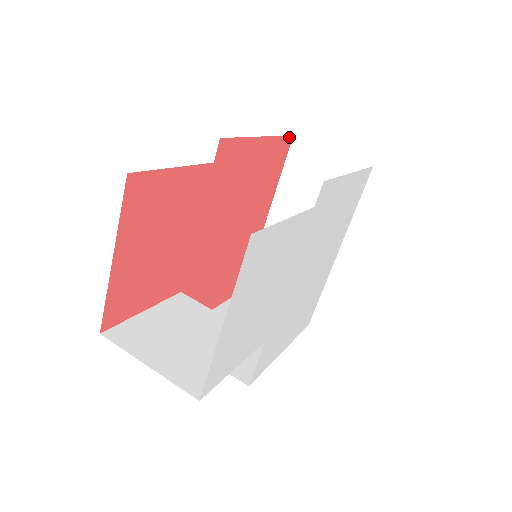
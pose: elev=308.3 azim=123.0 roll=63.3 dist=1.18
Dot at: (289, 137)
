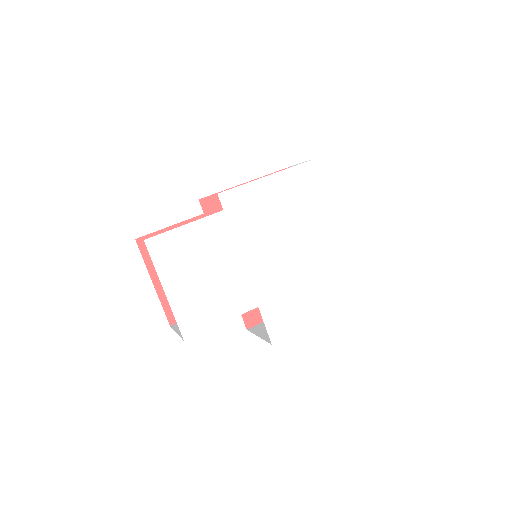
Dot at: occluded
